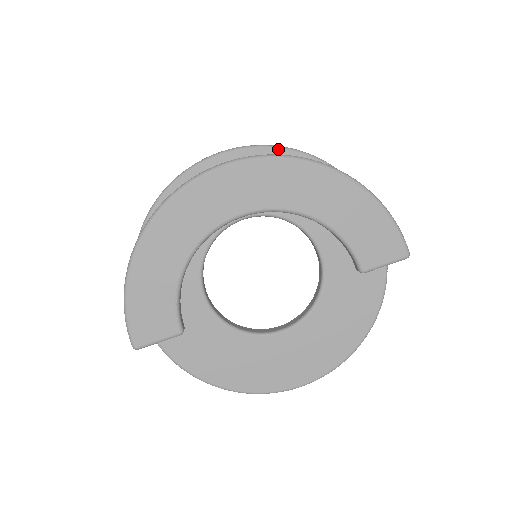
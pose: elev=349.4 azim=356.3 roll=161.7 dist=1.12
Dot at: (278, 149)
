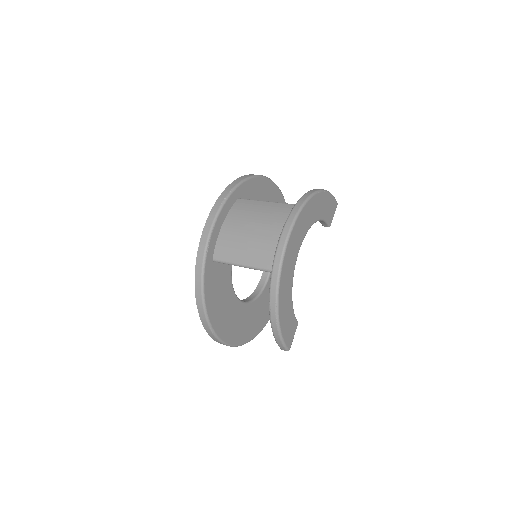
Dot at: (236, 189)
